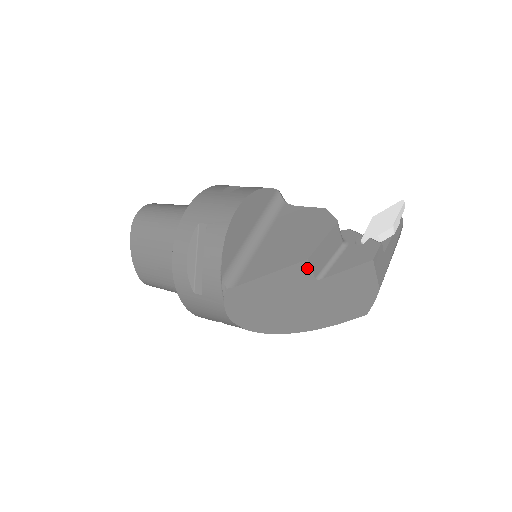
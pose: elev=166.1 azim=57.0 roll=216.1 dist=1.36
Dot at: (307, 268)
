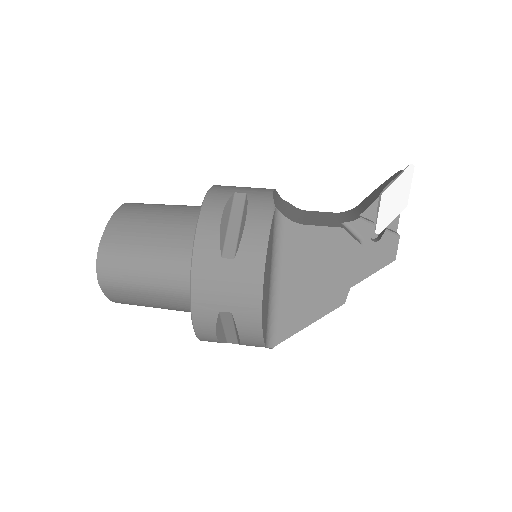
Dot at: occluded
